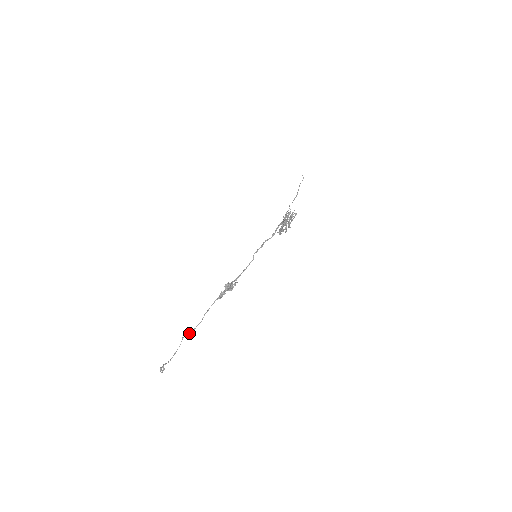
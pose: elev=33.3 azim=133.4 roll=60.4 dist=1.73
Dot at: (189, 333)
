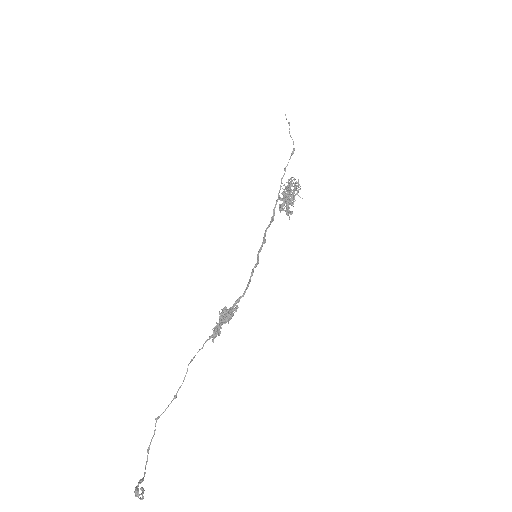
Dot at: (167, 407)
